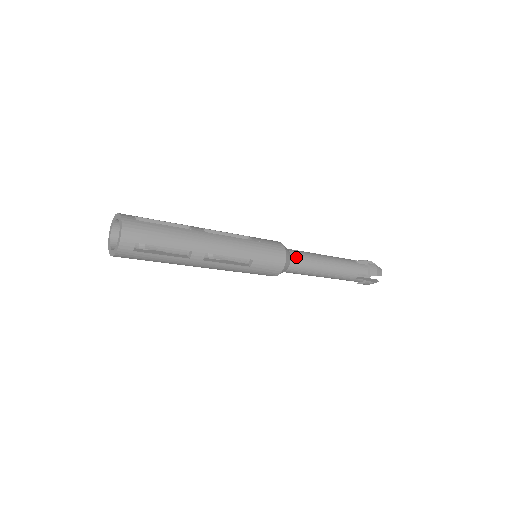
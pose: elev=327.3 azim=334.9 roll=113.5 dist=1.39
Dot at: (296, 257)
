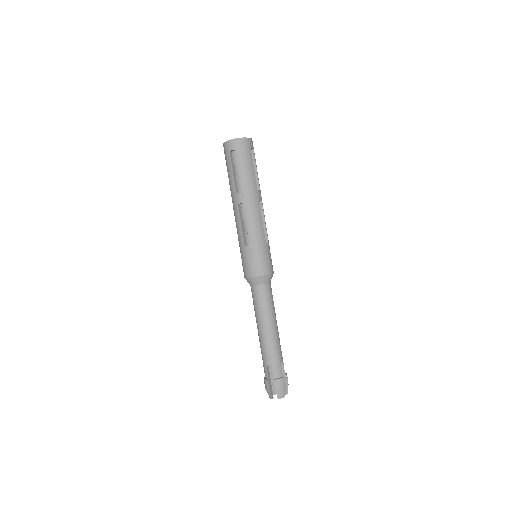
Dot at: occluded
